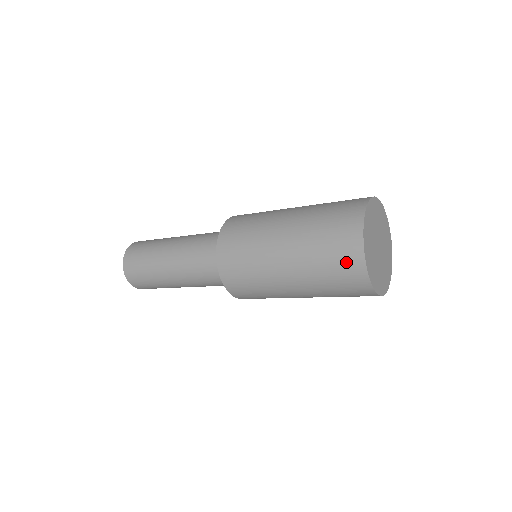
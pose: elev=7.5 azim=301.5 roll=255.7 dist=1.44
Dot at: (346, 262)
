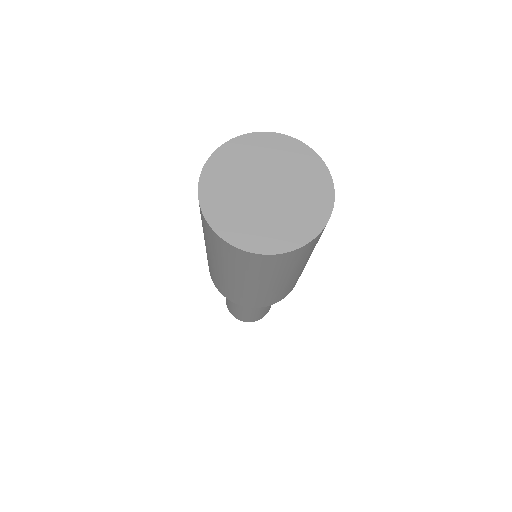
Dot at: (224, 250)
